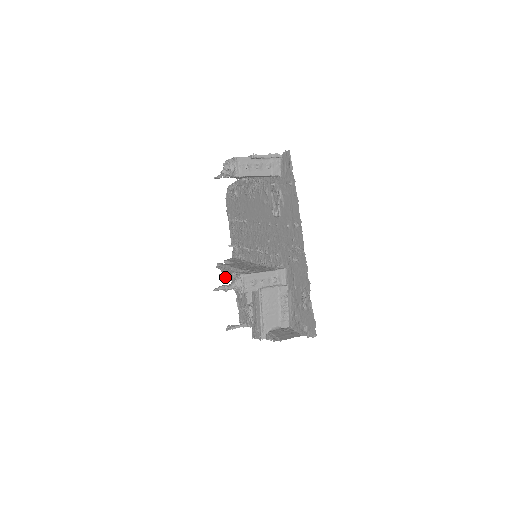
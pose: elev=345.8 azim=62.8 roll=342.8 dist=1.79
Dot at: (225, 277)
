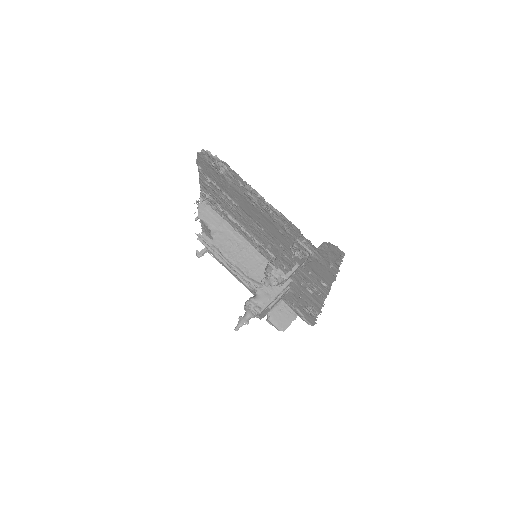
Dot at: (213, 256)
